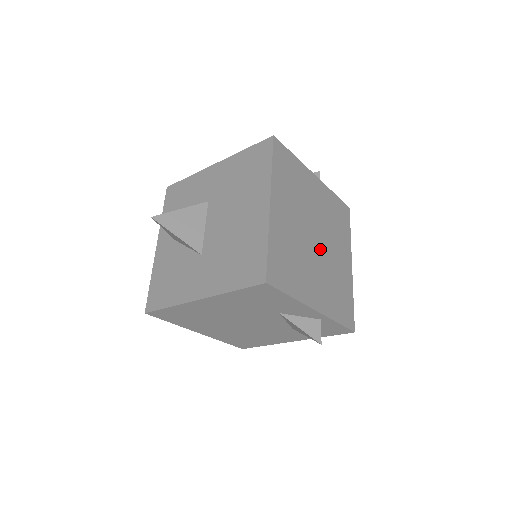
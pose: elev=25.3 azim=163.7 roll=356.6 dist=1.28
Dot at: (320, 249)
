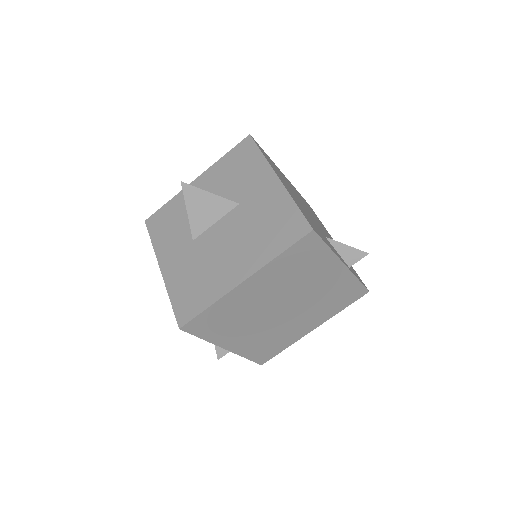
Dot at: (280, 316)
